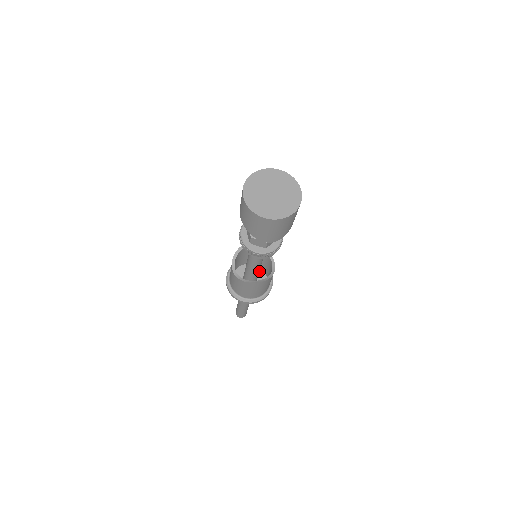
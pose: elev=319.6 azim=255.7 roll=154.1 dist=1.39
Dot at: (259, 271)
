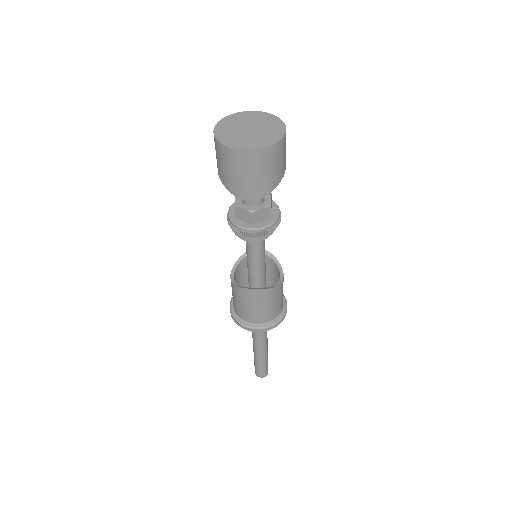
Dot at: occluded
